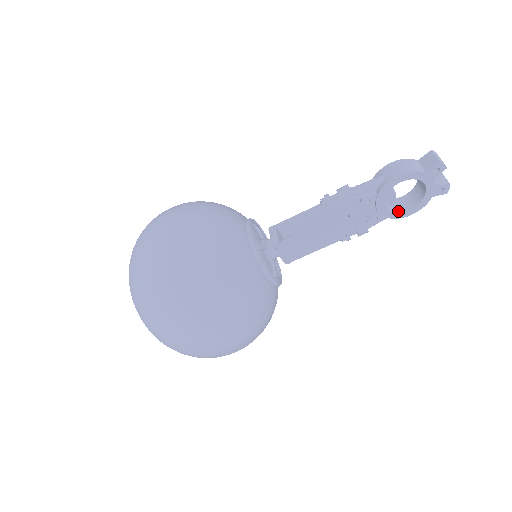
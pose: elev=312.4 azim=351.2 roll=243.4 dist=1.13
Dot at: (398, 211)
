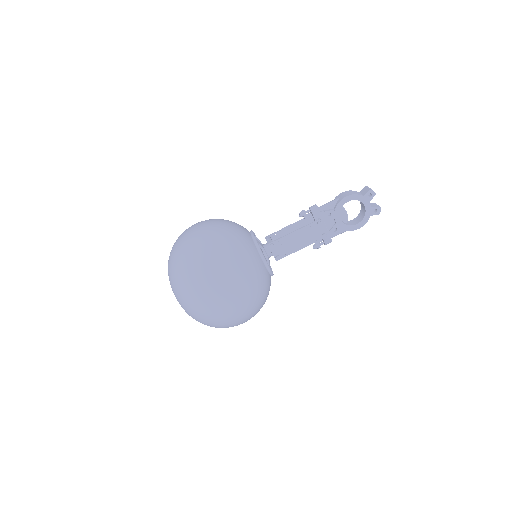
Dot at: (350, 225)
